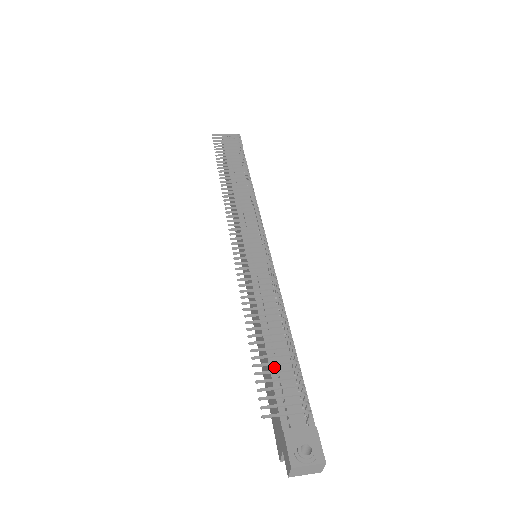
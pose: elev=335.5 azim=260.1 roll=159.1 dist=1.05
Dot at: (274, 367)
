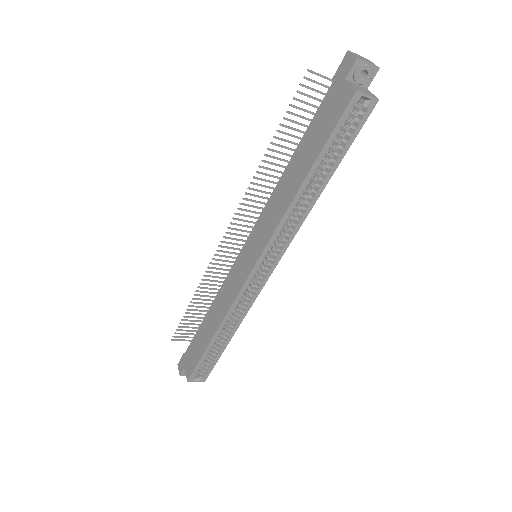
Dot at: (307, 136)
